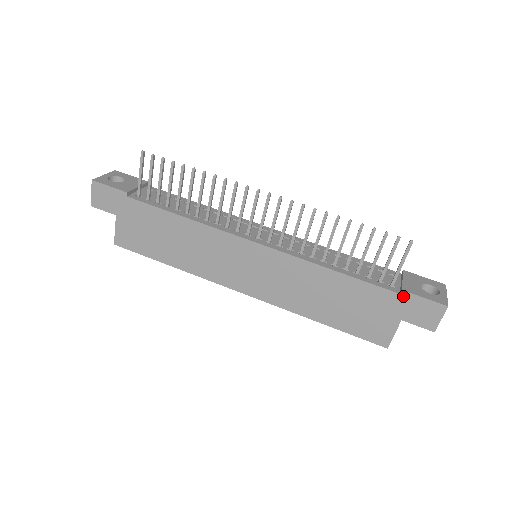
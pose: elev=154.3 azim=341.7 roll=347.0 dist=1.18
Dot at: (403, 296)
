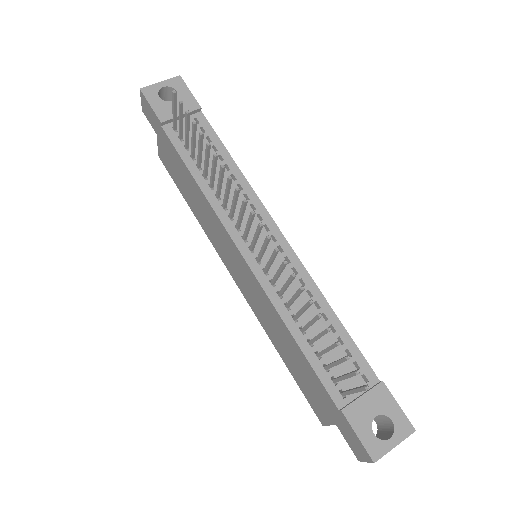
Dot at: (341, 414)
